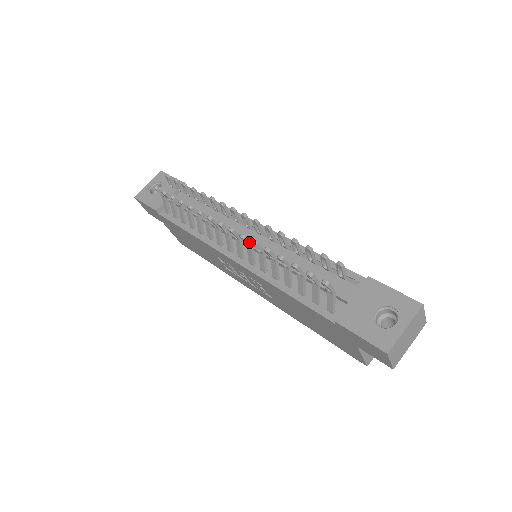
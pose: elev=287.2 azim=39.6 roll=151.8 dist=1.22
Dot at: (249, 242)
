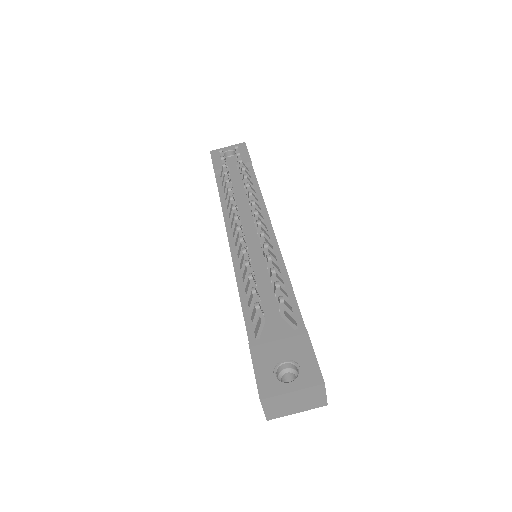
Dot at: (243, 236)
